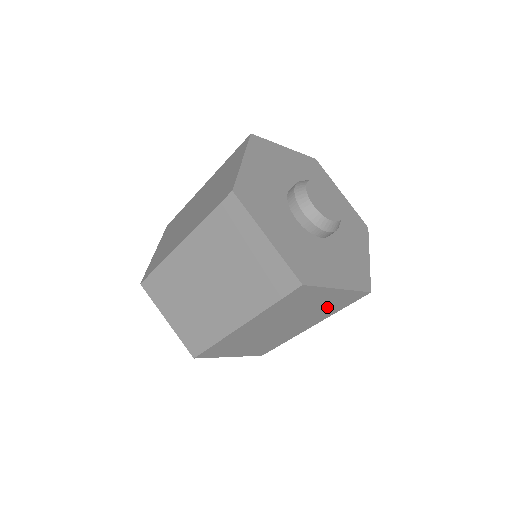
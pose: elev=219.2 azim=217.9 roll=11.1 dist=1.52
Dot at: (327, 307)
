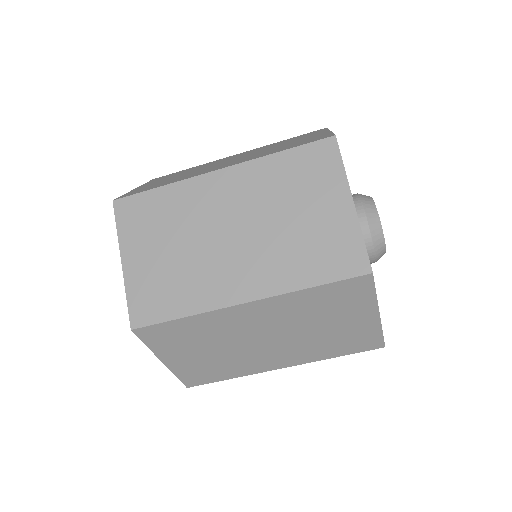
Dot at: (334, 340)
